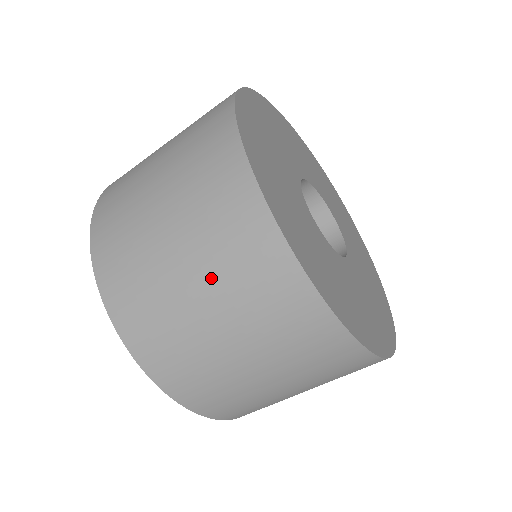
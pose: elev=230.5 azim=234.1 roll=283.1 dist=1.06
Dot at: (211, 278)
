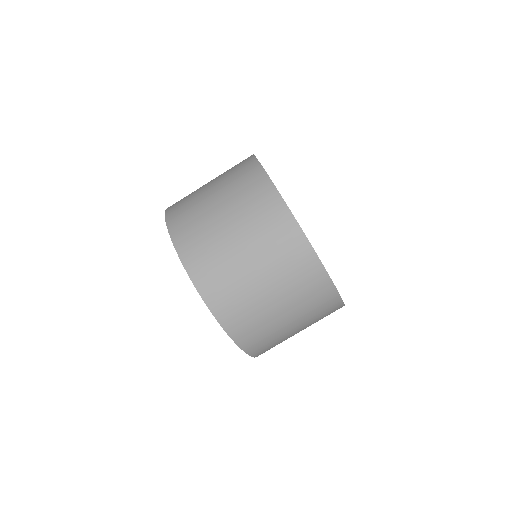
Dot at: (275, 277)
